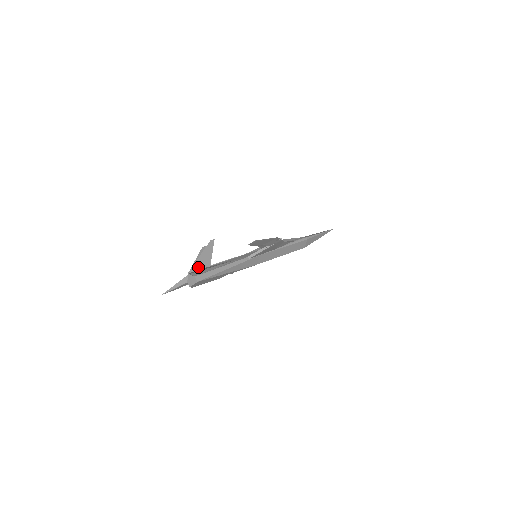
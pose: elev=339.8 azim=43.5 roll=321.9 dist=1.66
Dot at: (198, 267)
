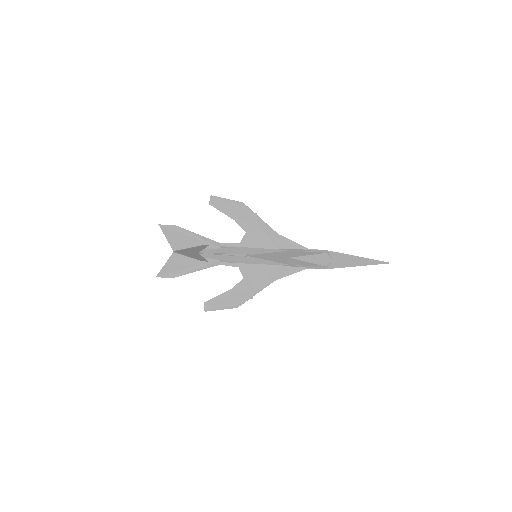
Dot at: (184, 254)
